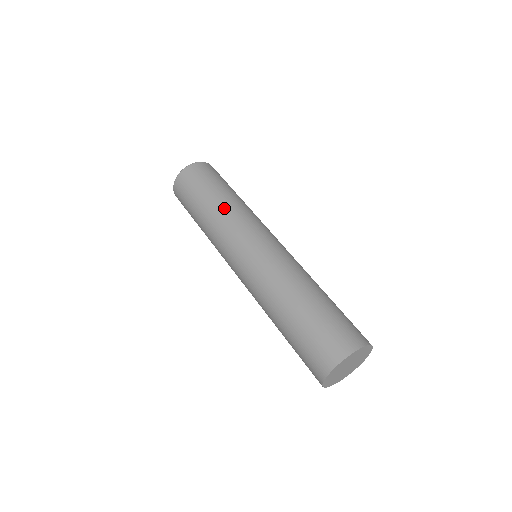
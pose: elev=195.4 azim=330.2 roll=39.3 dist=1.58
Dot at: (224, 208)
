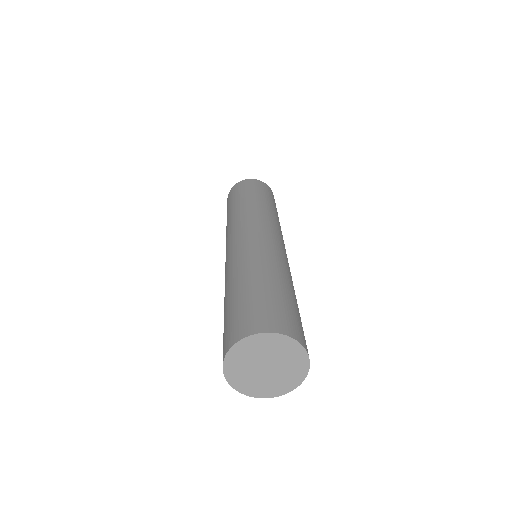
Dot at: (229, 219)
